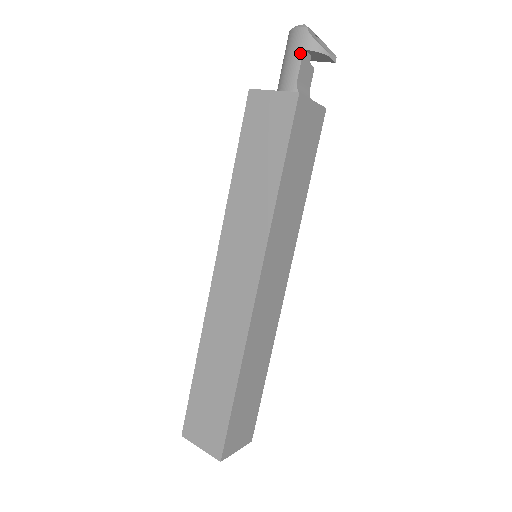
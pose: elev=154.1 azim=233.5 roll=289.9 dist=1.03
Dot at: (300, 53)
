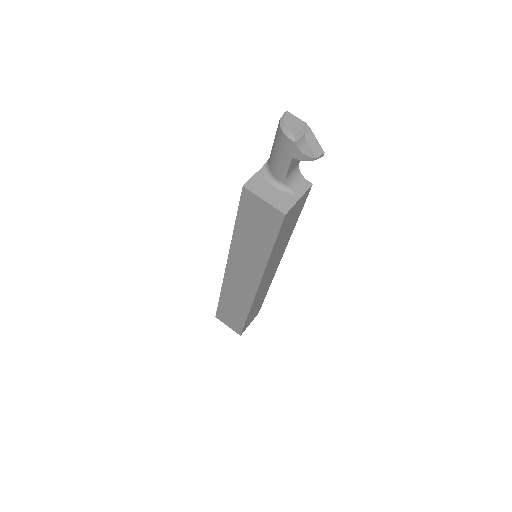
Dot at: (289, 159)
